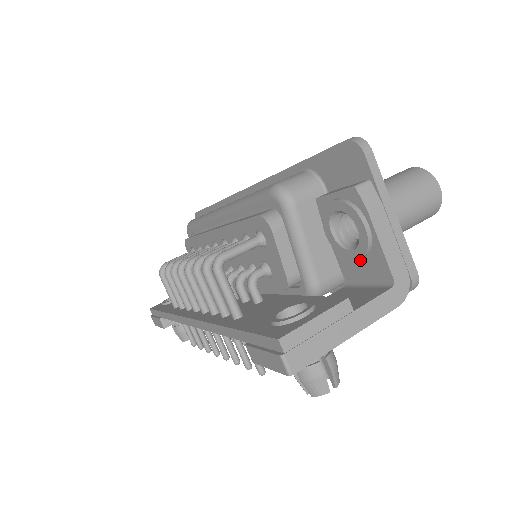
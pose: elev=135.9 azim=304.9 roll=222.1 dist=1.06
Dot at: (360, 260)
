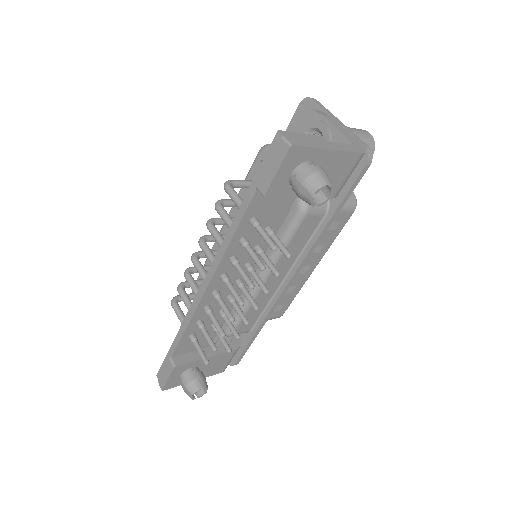
Dot at: occluded
